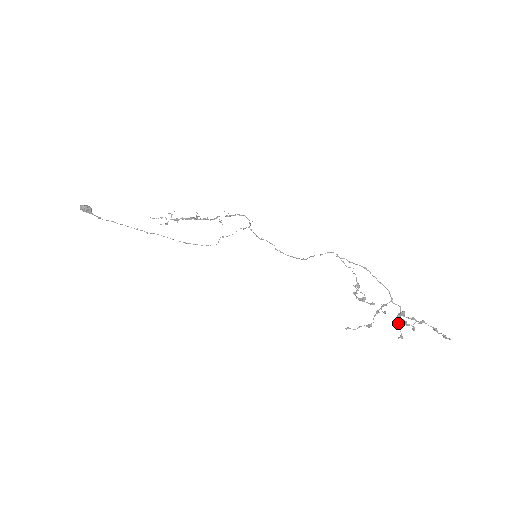
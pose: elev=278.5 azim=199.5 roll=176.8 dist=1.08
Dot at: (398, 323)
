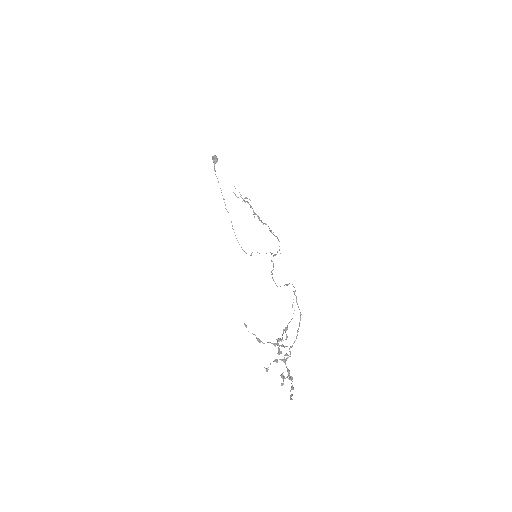
Dot at: (276, 360)
